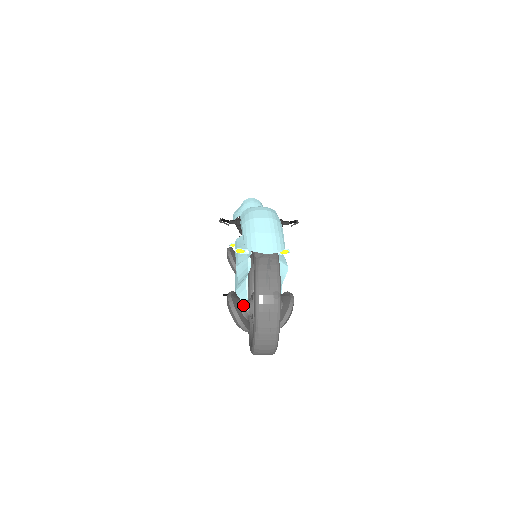
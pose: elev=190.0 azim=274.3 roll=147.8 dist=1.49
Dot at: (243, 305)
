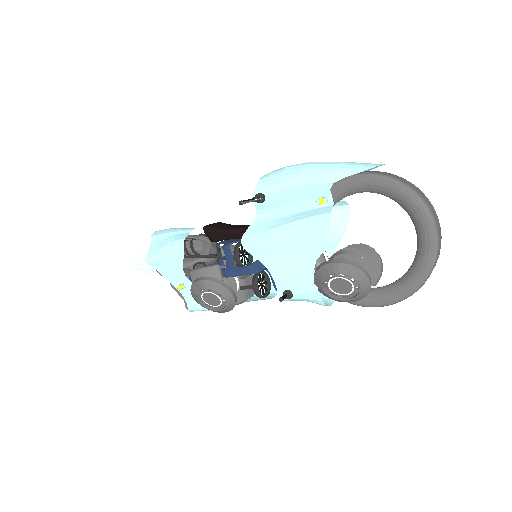
Dot at: occluded
